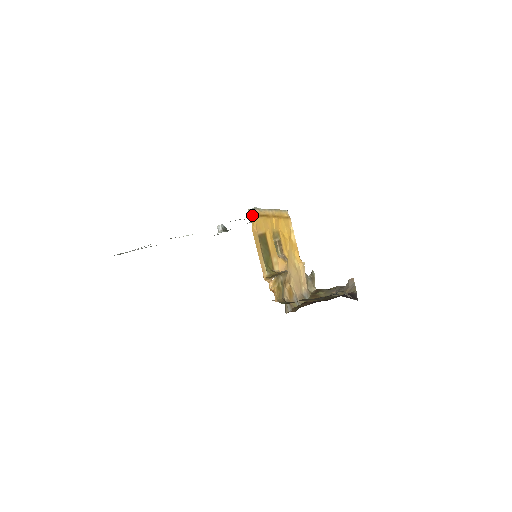
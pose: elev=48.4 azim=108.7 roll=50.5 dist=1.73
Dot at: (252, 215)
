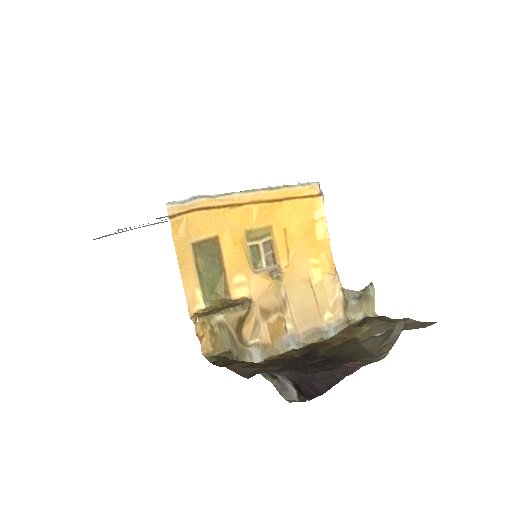
Dot at: (178, 212)
